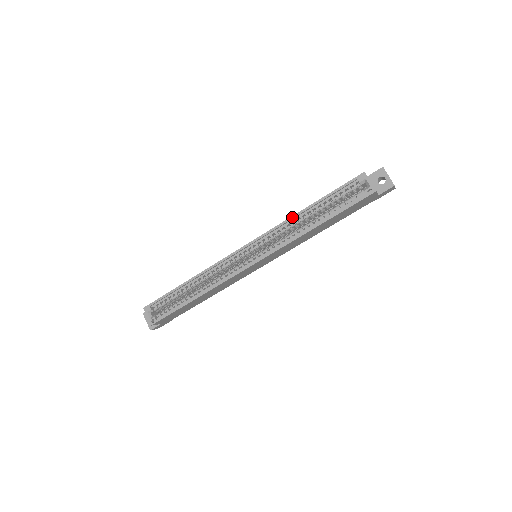
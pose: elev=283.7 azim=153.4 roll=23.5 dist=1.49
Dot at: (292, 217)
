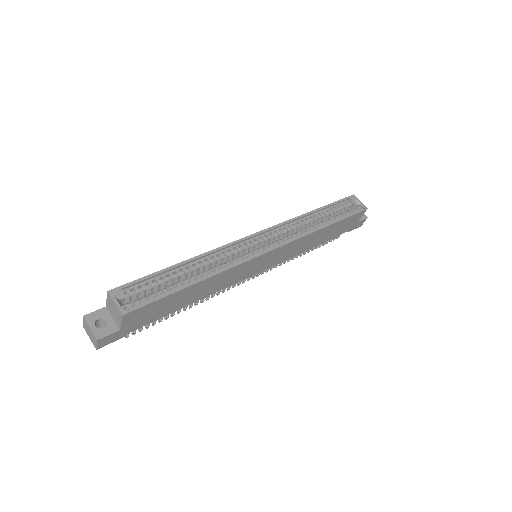
Dot at: (302, 215)
